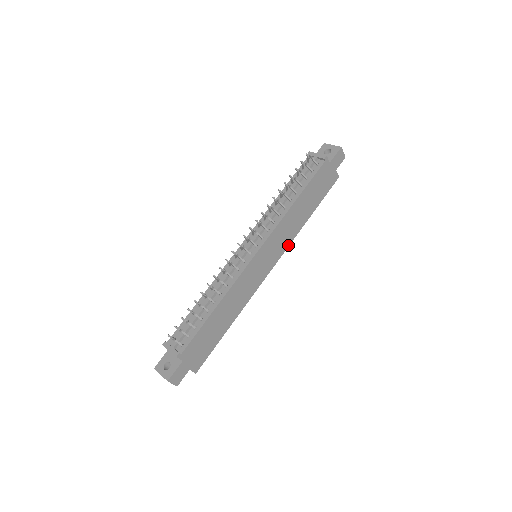
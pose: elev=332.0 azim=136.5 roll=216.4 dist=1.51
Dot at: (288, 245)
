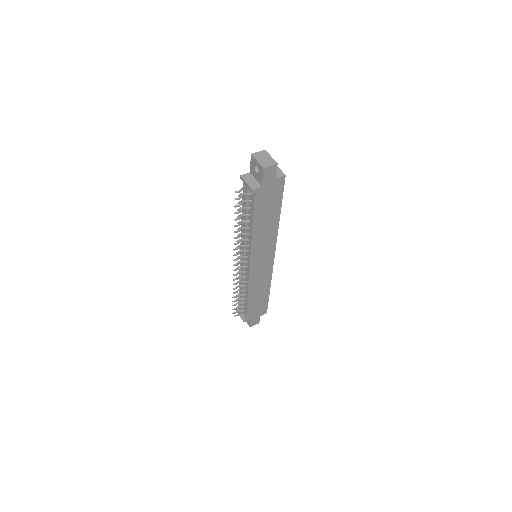
Dot at: (275, 240)
